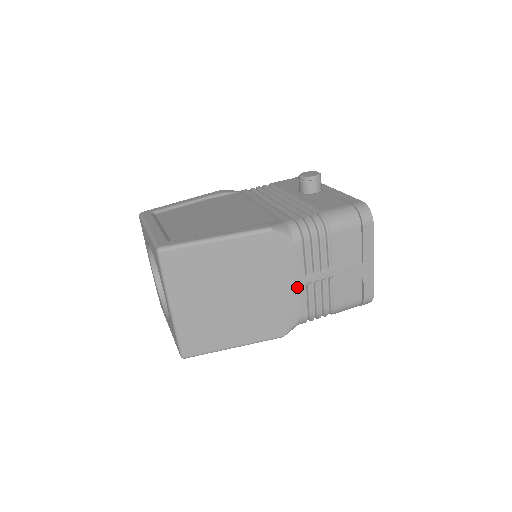
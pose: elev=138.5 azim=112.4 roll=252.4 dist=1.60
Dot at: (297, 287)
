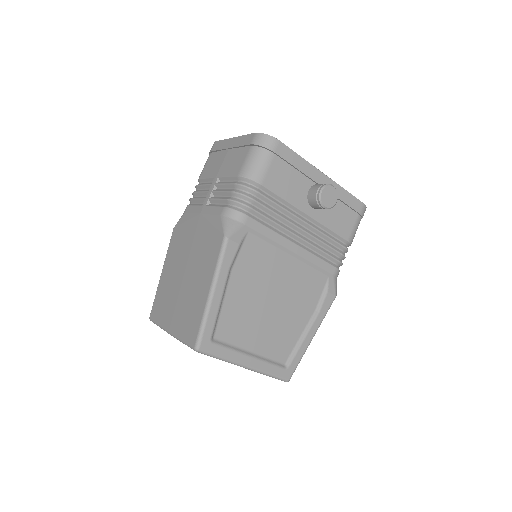
Dot at: occluded
